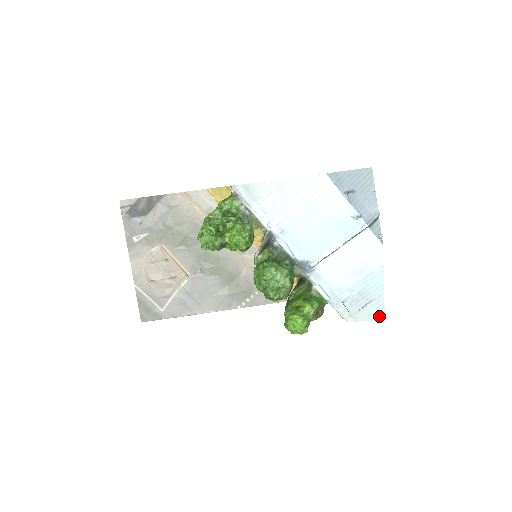
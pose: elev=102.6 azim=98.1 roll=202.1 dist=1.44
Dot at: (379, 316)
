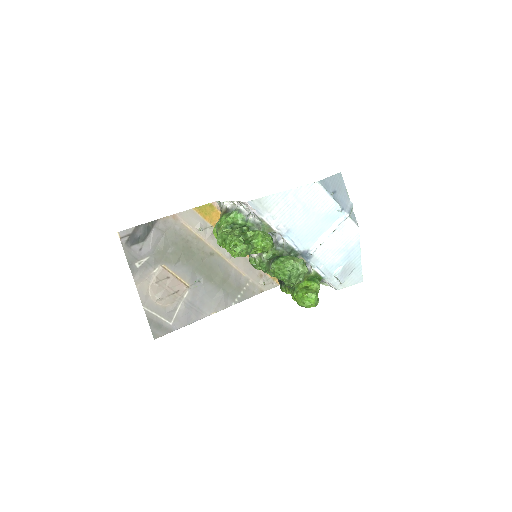
Dot at: (359, 280)
